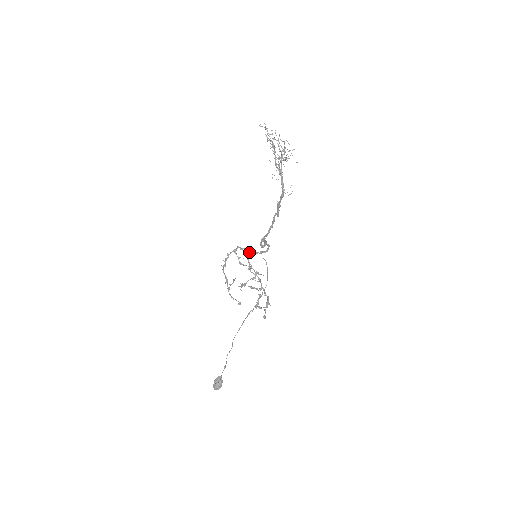
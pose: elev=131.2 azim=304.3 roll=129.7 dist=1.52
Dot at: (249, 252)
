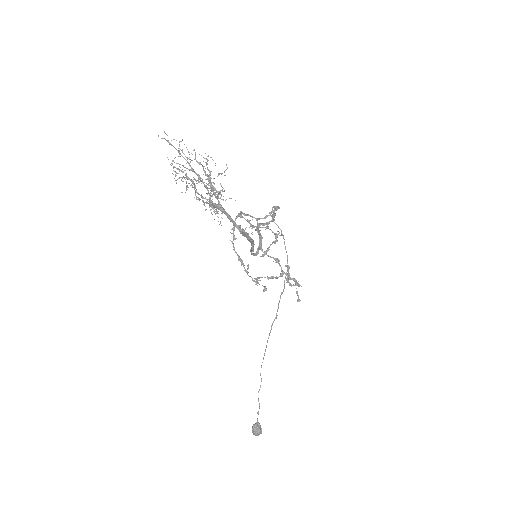
Dot at: occluded
